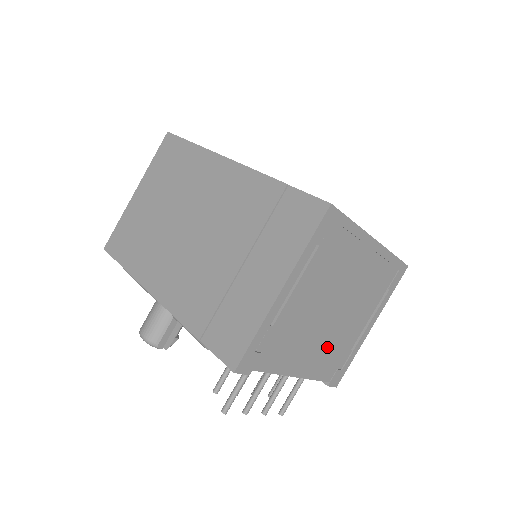
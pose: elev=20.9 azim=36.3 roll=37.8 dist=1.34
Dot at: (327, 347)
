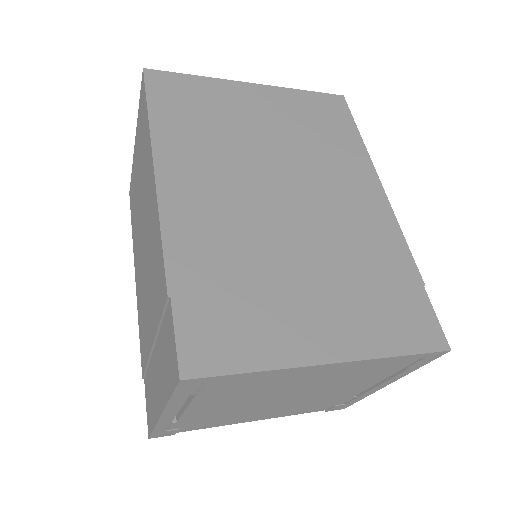
Dot at: (299, 405)
